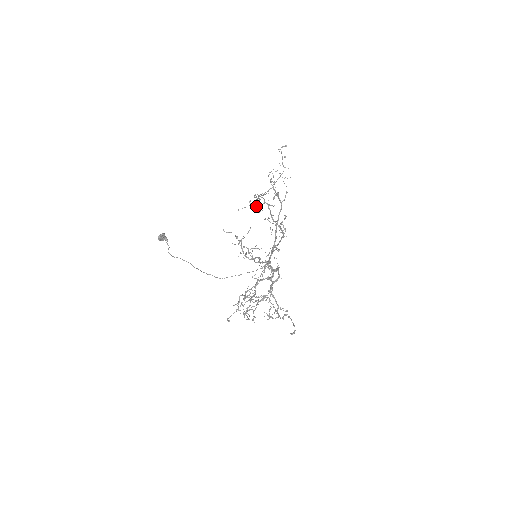
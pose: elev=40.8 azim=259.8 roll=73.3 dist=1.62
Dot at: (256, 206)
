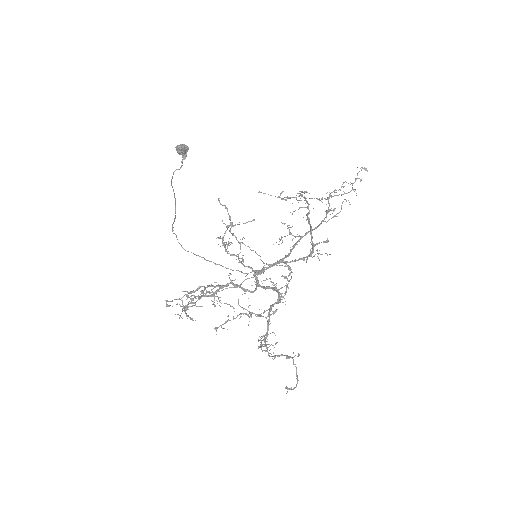
Dot at: occluded
